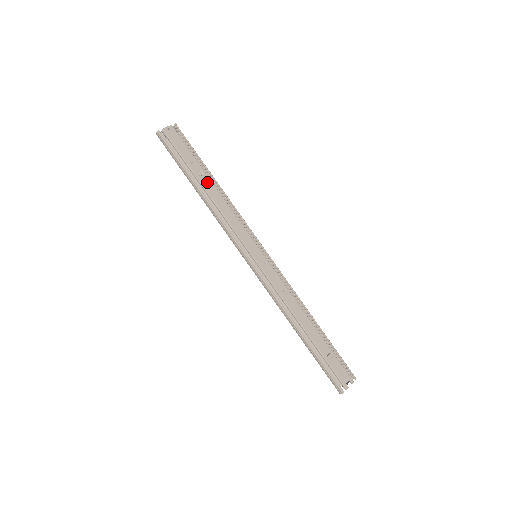
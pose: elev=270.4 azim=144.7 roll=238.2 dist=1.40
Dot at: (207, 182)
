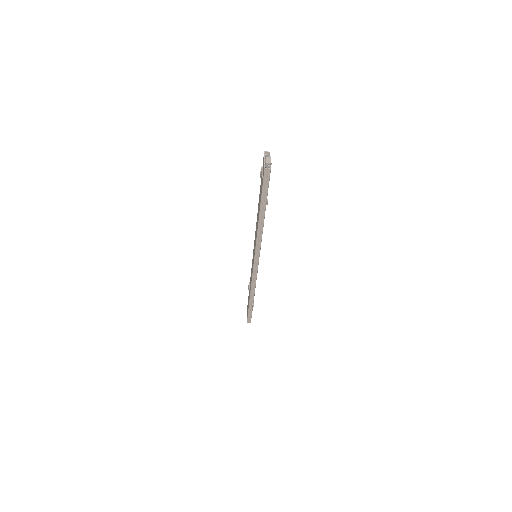
Dot at: occluded
